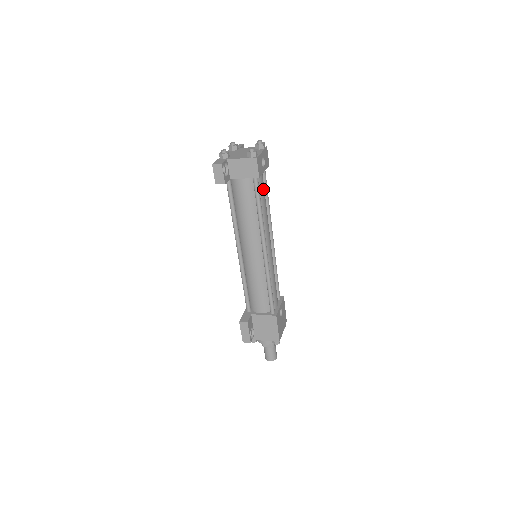
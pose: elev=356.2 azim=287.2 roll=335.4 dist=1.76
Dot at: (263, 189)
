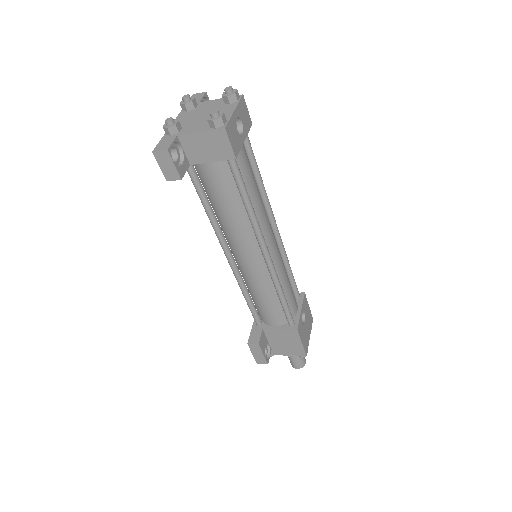
Dot at: (248, 167)
